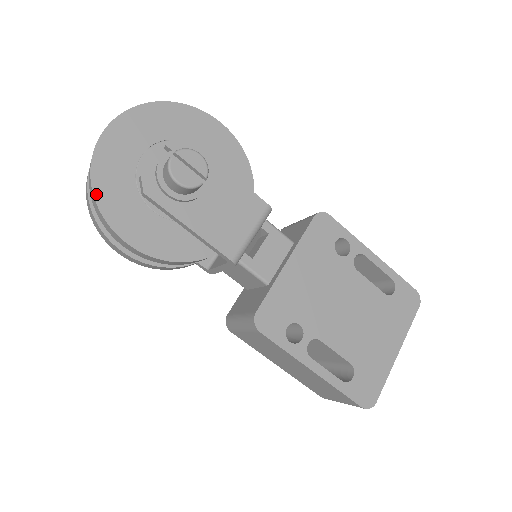
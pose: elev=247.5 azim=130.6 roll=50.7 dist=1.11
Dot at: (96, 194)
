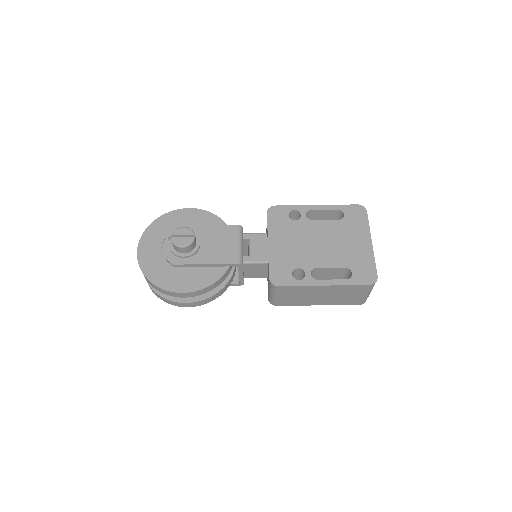
Dot at: (153, 282)
